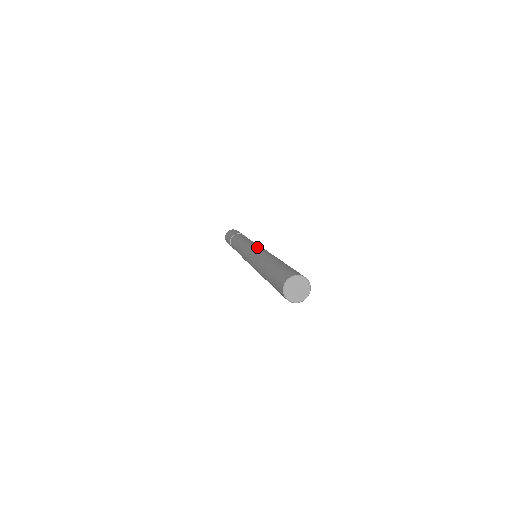
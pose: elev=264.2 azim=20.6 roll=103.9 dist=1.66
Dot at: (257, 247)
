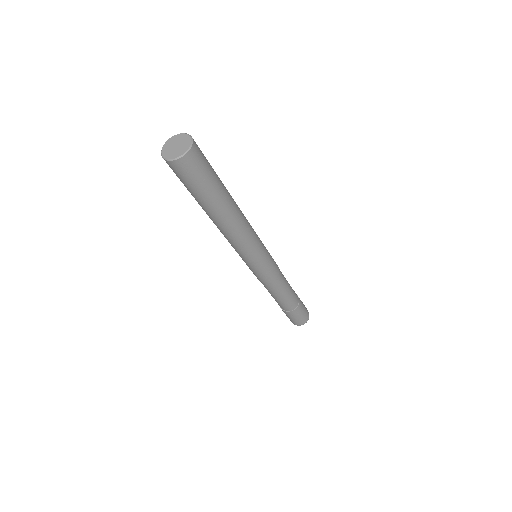
Dot at: occluded
